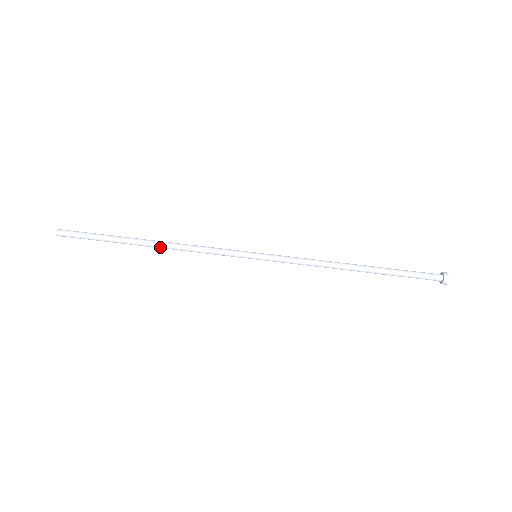
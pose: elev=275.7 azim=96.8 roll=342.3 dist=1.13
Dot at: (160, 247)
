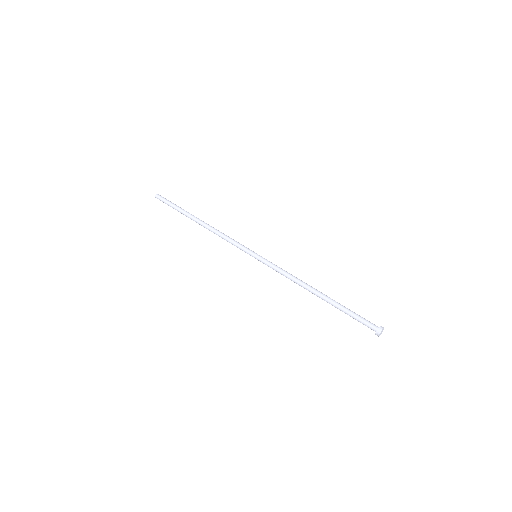
Dot at: (204, 226)
